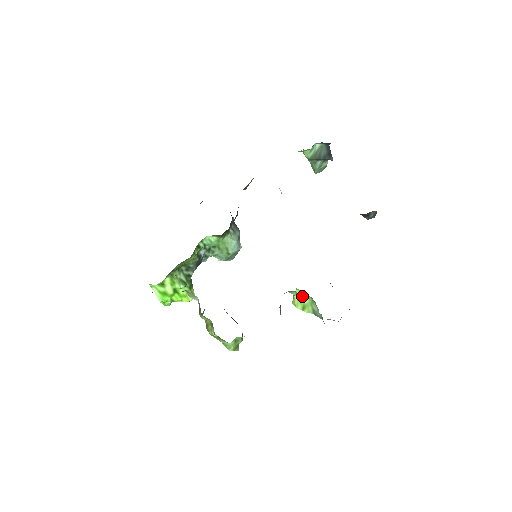
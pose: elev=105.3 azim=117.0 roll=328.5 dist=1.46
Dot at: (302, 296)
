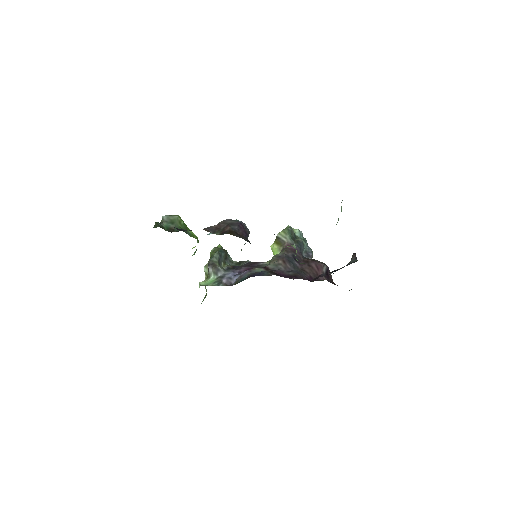
Dot at: occluded
